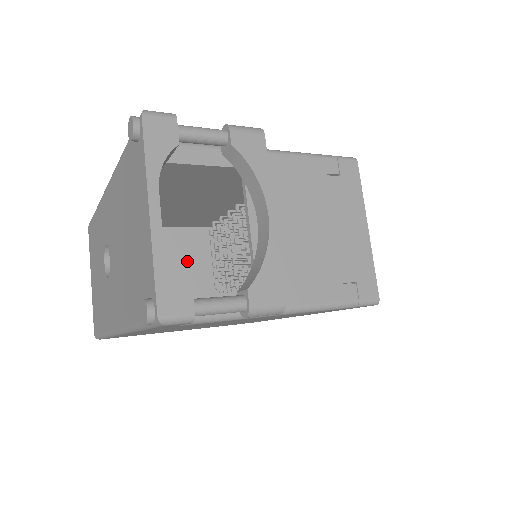
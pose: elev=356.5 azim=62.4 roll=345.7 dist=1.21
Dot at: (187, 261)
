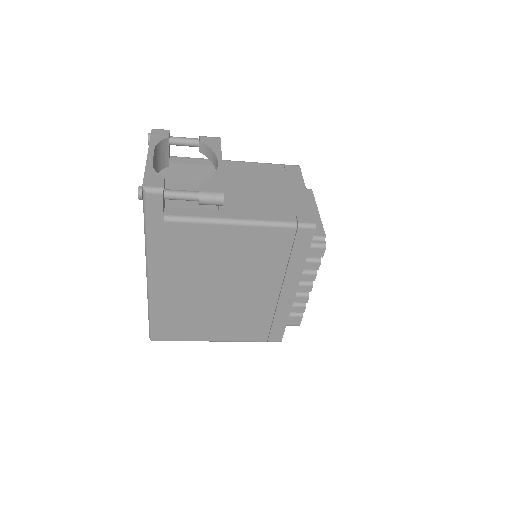
Dot at: occluded
